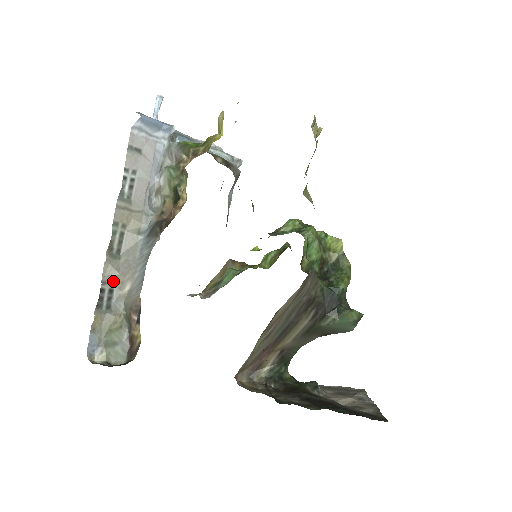
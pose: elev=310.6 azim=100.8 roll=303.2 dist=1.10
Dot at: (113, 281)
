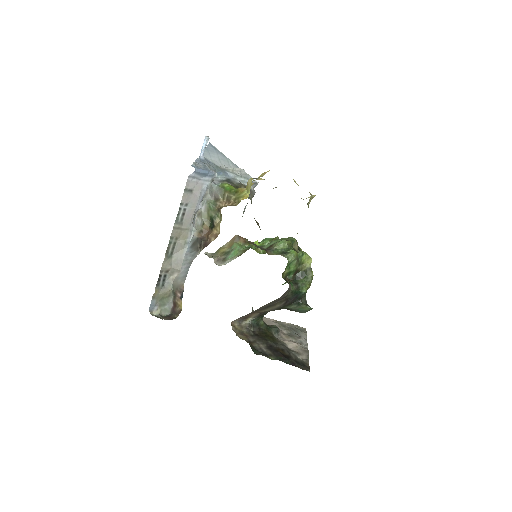
Dot at: (167, 271)
